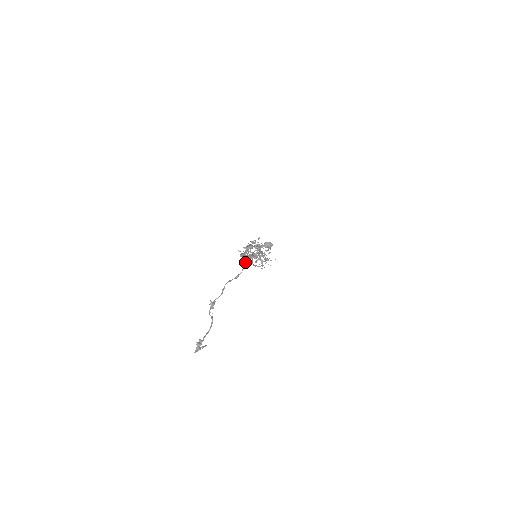
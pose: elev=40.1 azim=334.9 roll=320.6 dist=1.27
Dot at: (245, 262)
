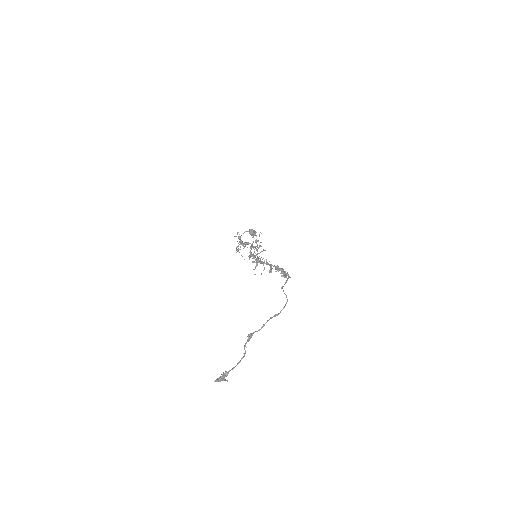
Dot at: occluded
